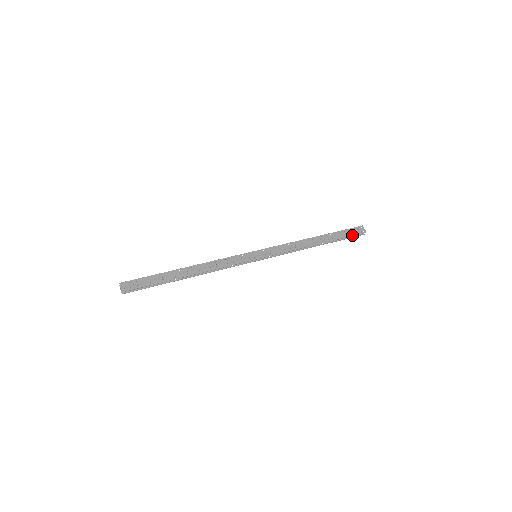
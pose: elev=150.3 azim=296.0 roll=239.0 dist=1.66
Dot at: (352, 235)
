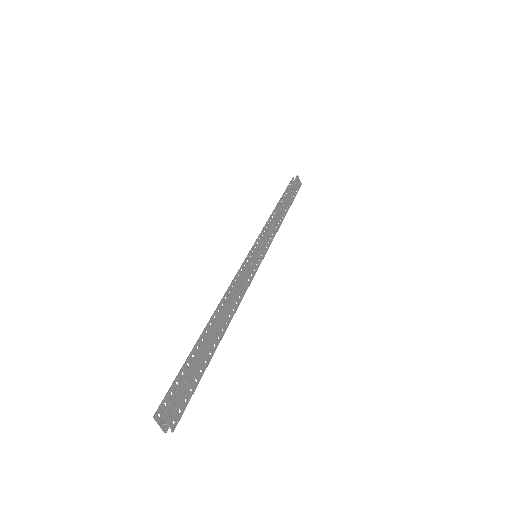
Dot at: (297, 192)
